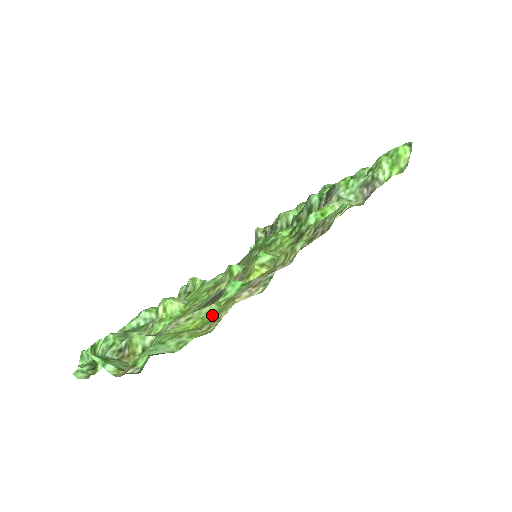
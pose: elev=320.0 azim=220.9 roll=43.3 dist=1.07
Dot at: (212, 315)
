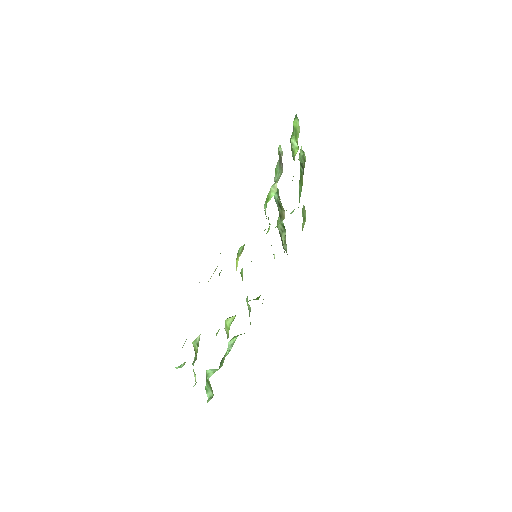
Dot at: occluded
